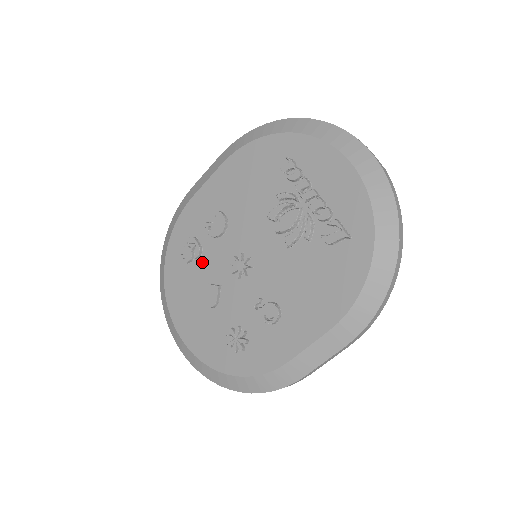
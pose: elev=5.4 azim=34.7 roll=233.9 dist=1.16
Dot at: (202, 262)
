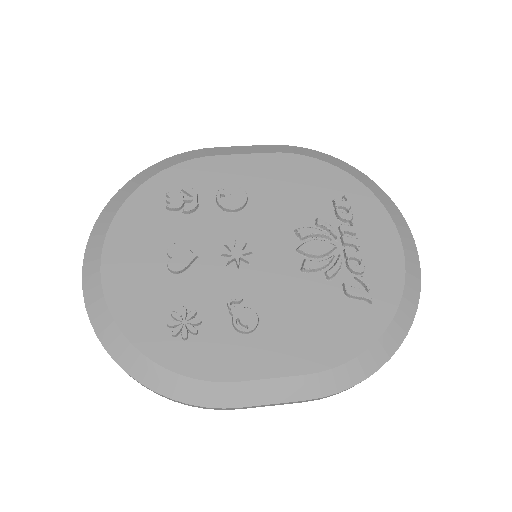
Dot at: (188, 220)
